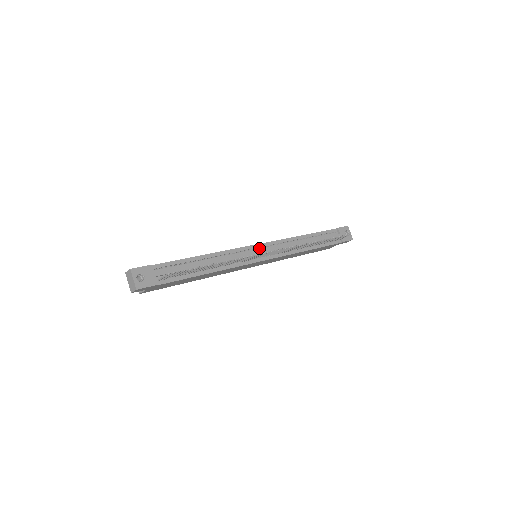
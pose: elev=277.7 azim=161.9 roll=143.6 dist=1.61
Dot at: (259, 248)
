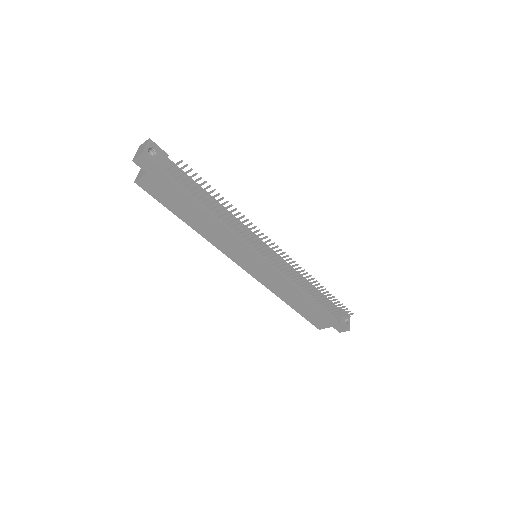
Dot at: occluded
